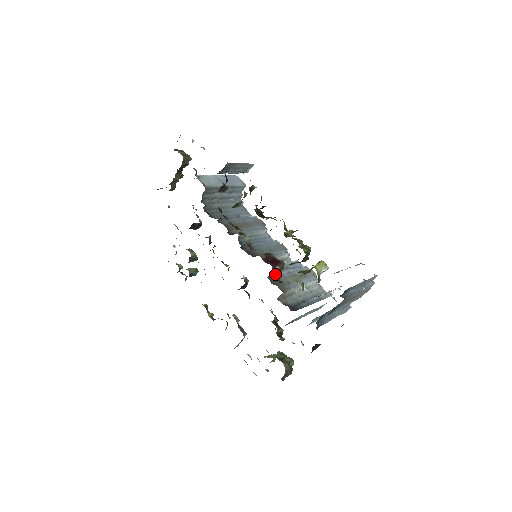
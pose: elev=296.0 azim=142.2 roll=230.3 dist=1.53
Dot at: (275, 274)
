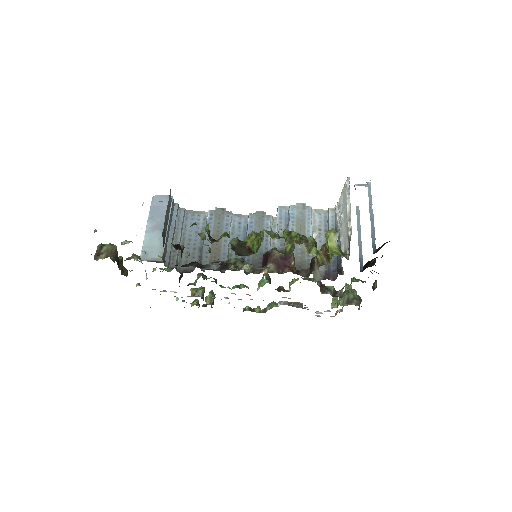
Dot at: (295, 268)
